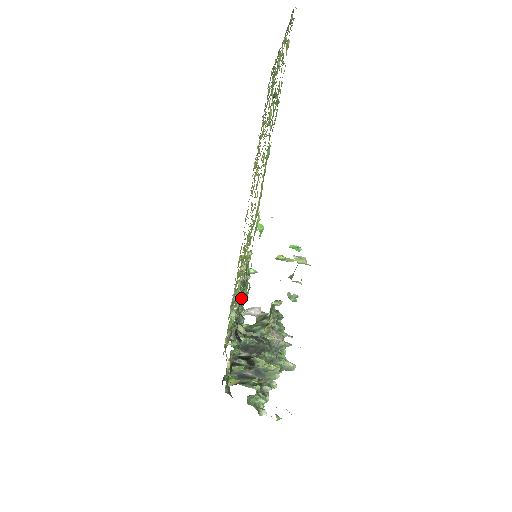
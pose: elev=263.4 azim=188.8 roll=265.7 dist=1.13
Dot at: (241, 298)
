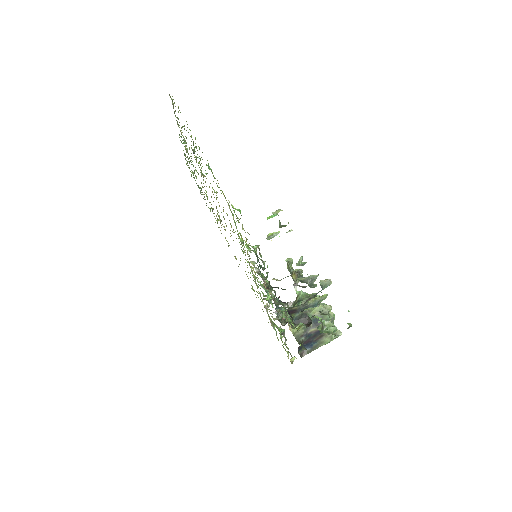
Dot at: (265, 282)
